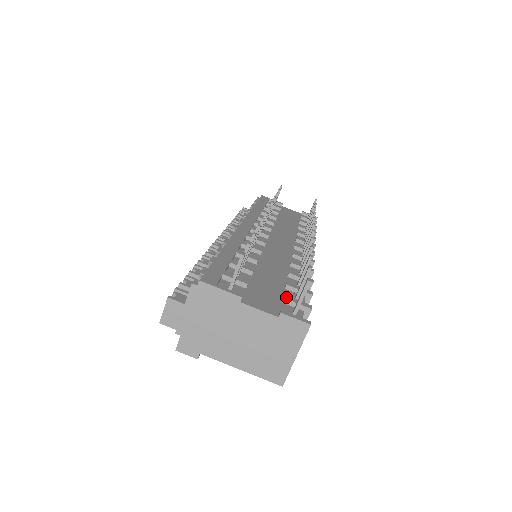
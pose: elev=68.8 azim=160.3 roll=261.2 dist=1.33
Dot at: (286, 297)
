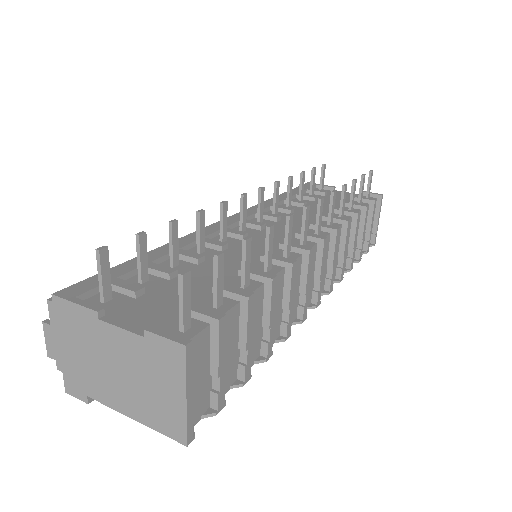
Dot at: occluded
